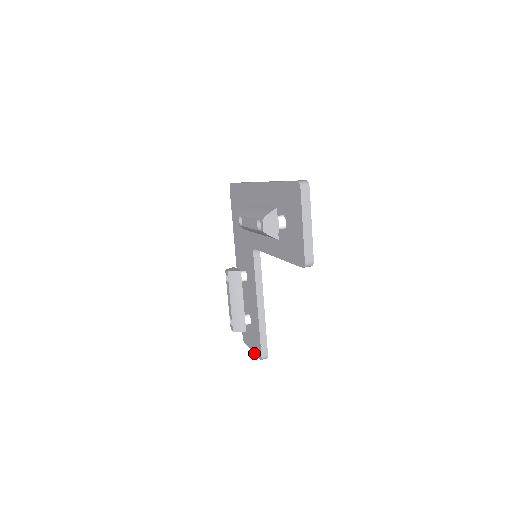
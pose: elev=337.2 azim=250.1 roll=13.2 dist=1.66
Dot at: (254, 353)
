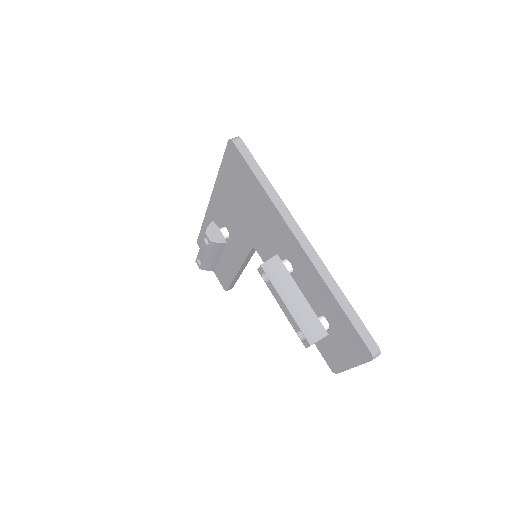
Dot at: (215, 274)
